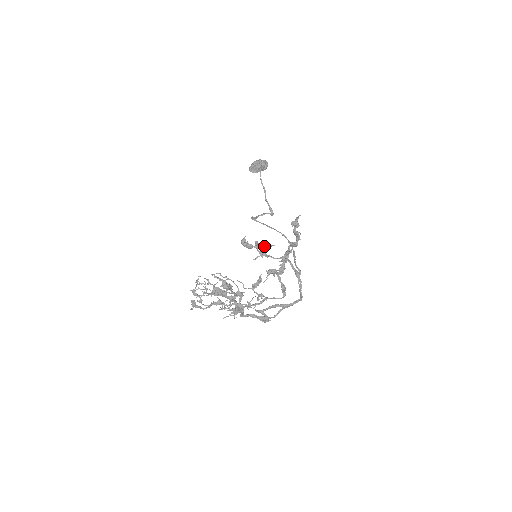
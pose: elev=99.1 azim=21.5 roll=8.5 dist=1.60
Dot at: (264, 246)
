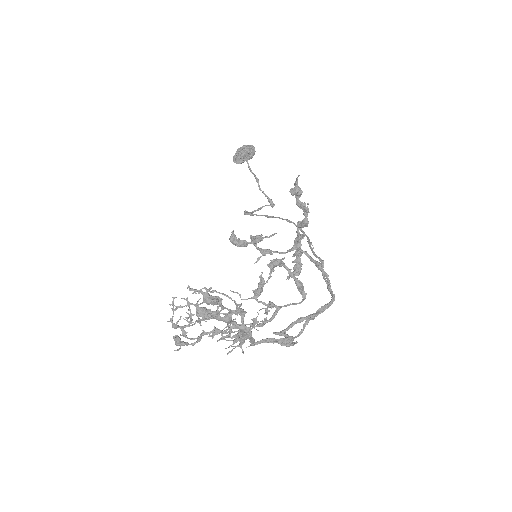
Dot at: (263, 238)
